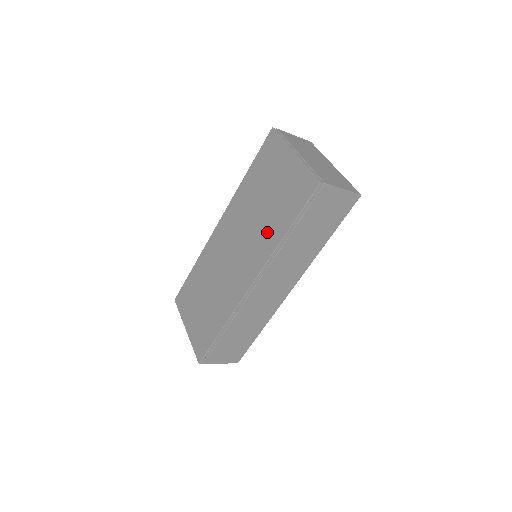
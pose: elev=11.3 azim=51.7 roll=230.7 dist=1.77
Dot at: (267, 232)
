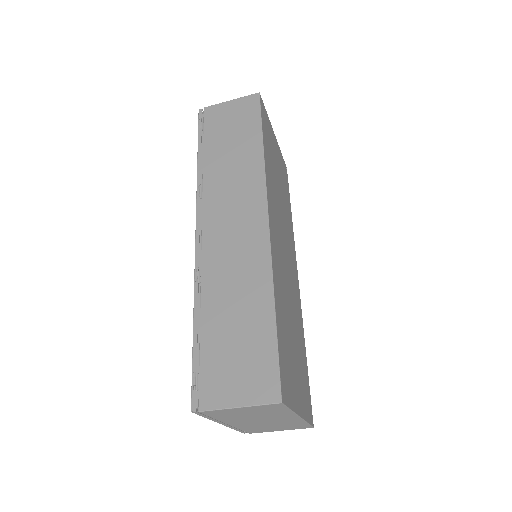
Dot at: occluded
